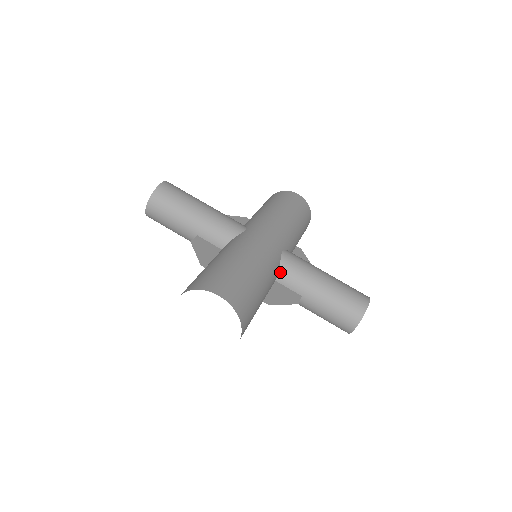
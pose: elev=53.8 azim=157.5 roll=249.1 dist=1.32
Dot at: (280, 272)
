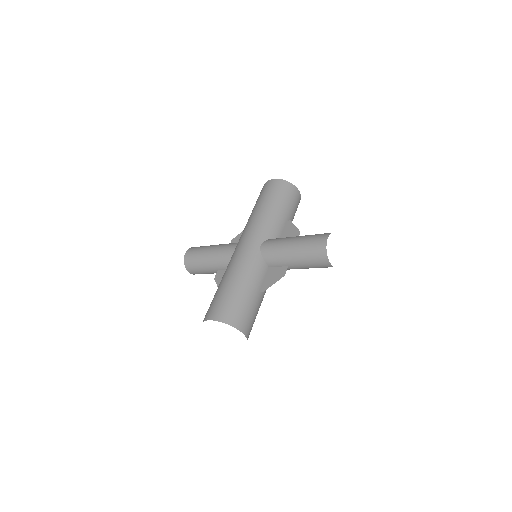
Dot at: (266, 261)
